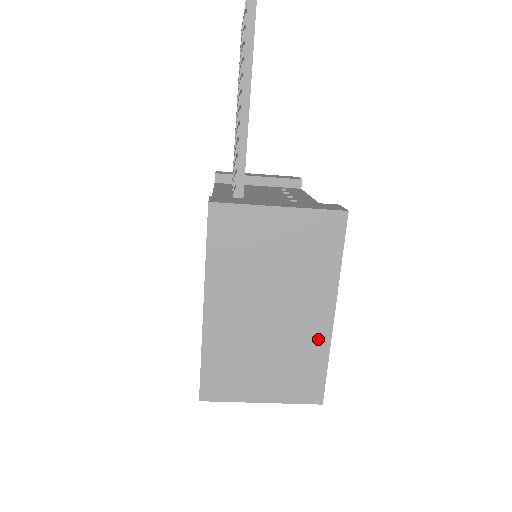
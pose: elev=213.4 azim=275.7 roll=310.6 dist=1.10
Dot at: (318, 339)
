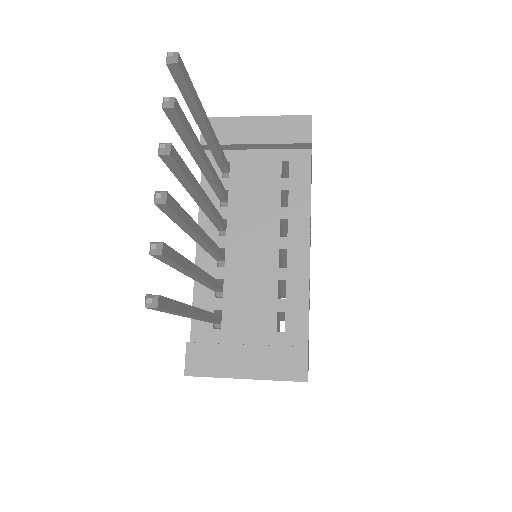
Dot at: occluded
